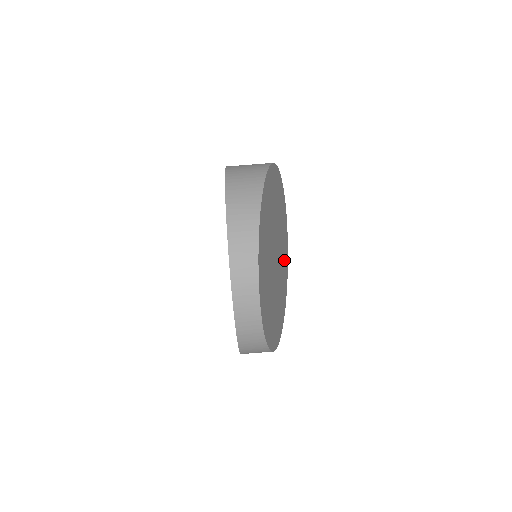
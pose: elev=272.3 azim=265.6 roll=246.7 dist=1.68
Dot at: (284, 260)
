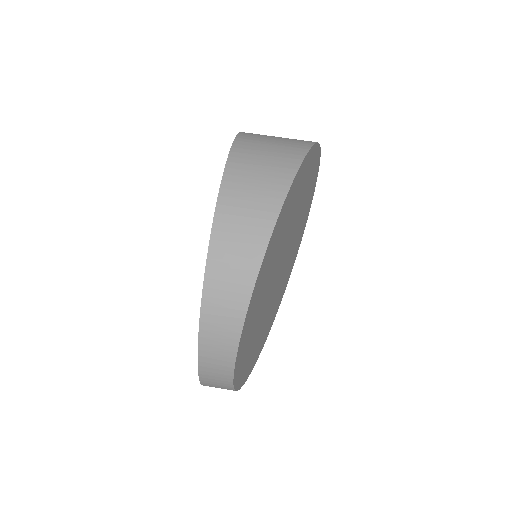
Dot at: (298, 237)
